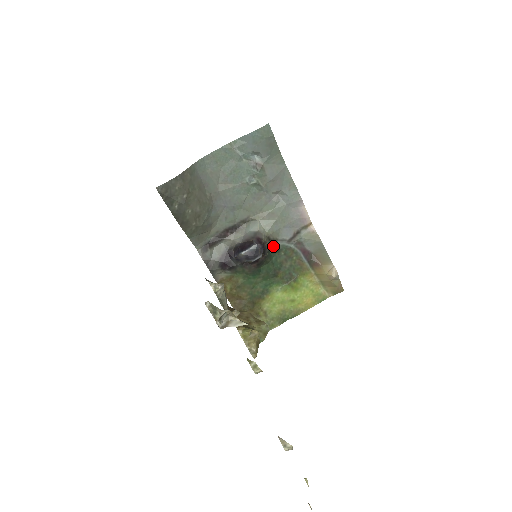
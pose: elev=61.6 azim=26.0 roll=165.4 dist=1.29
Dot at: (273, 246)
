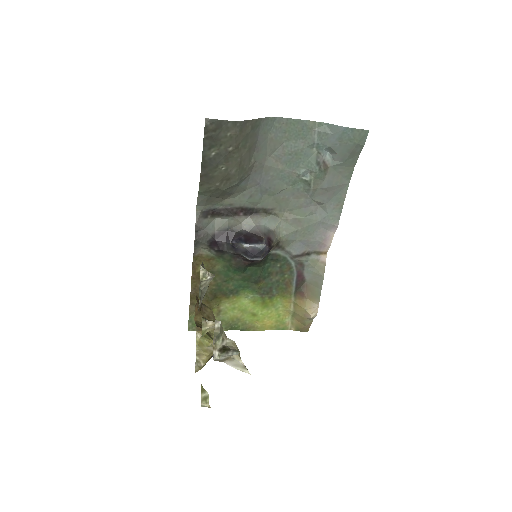
Dot at: (275, 253)
